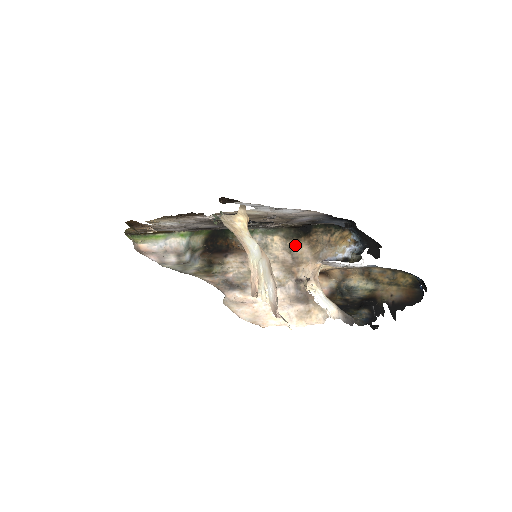
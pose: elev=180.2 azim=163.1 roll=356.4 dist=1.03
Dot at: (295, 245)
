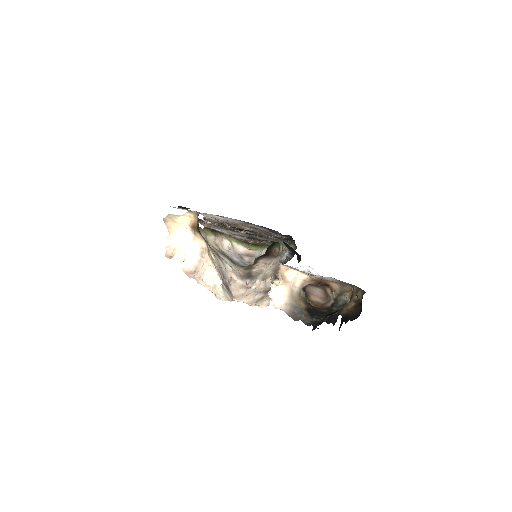
Dot at: occluded
